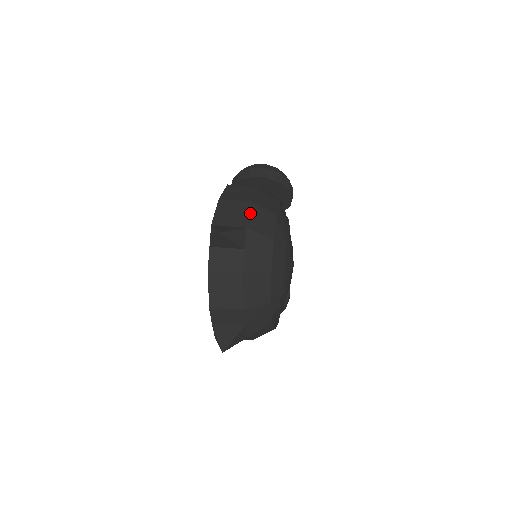
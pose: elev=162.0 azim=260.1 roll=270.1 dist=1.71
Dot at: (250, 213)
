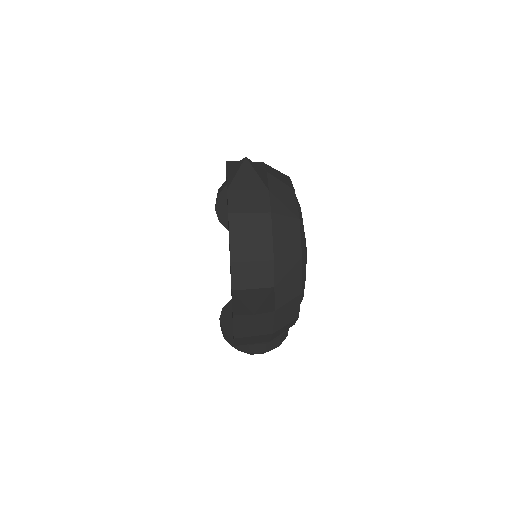
Dot at: (265, 166)
